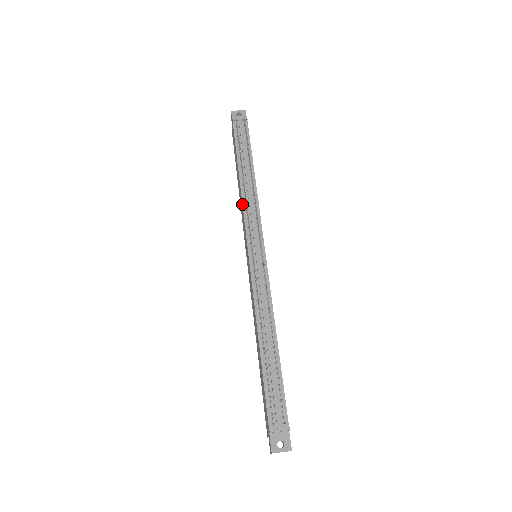
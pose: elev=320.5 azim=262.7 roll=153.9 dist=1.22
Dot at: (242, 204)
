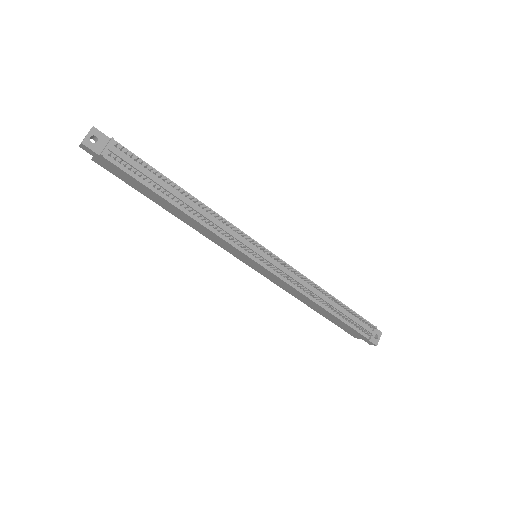
Dot at: (212, 232)
